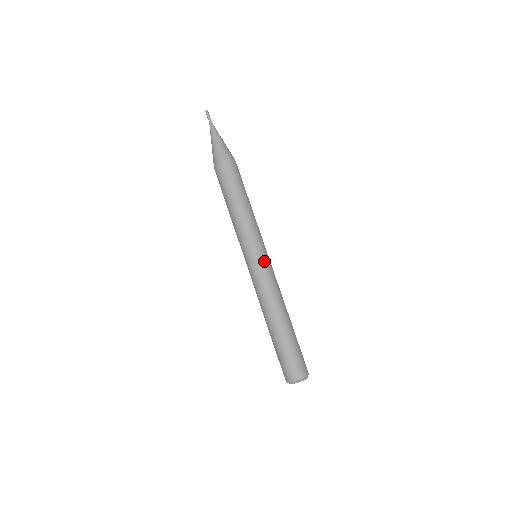
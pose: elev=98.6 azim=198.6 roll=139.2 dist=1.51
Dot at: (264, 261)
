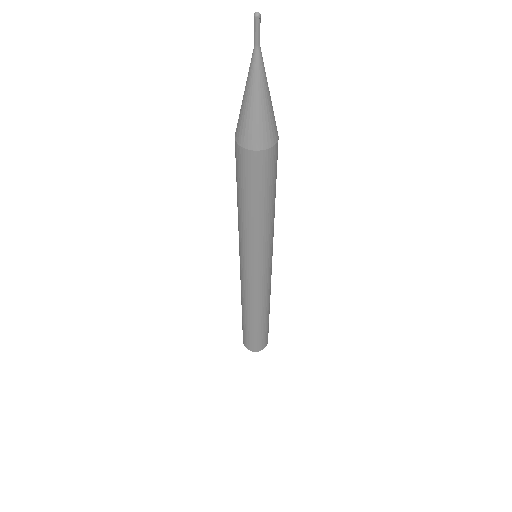
Dot at: occluded
